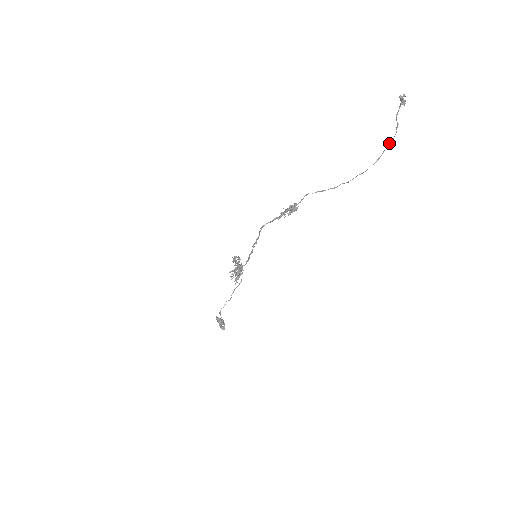
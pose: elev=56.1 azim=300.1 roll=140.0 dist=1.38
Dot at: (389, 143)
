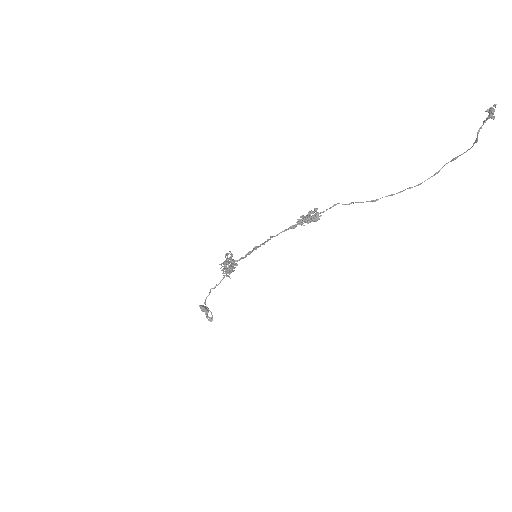
Dot at: (456, 157)
